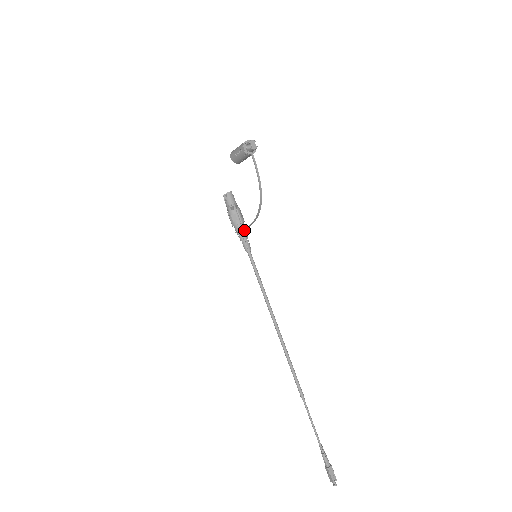
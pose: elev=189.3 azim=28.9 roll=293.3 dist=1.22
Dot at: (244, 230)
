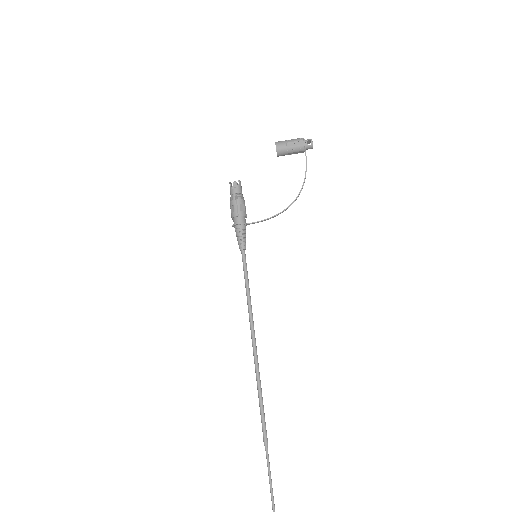
Dot at: (246, 225)
